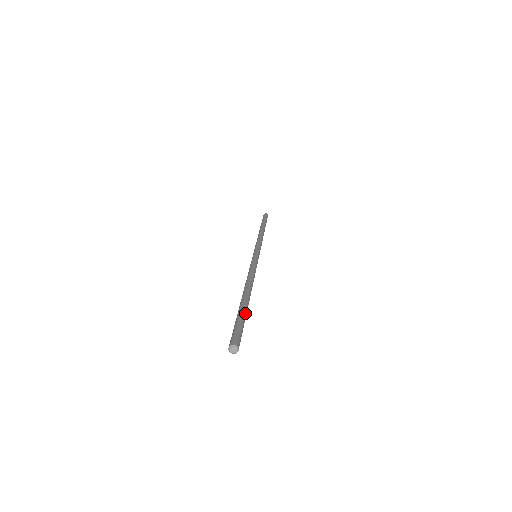
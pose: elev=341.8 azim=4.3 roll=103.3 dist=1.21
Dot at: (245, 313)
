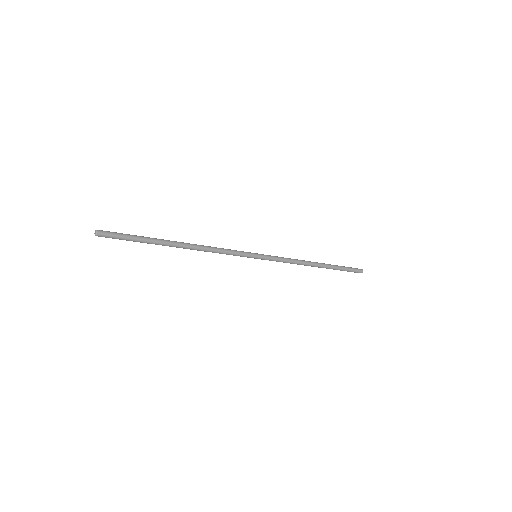
Dot at: (146, 239)
